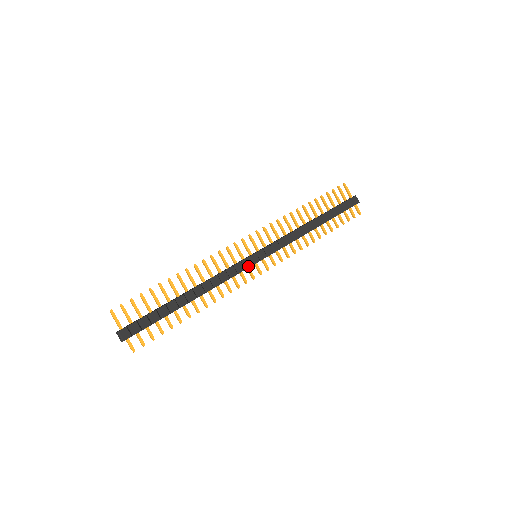
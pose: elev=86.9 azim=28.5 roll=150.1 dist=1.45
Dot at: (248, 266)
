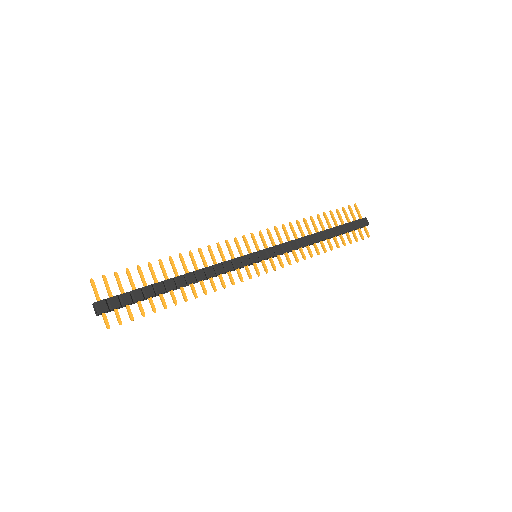
Dot at: (246, 263)
